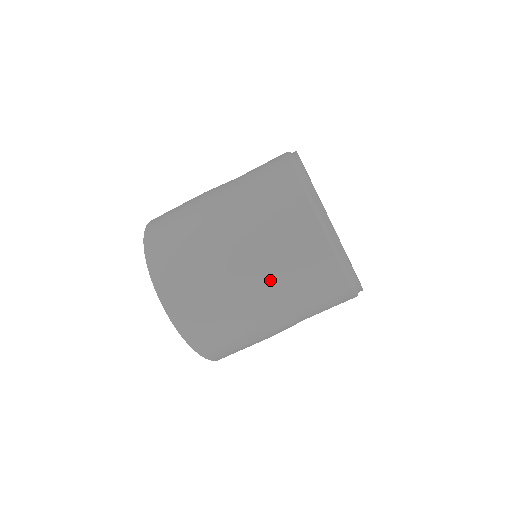
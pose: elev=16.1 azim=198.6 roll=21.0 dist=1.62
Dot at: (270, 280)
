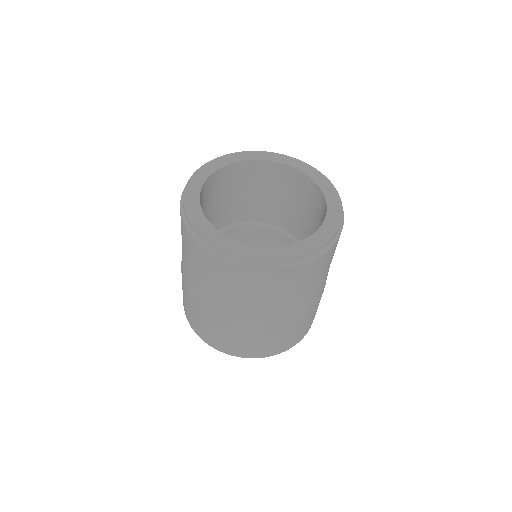
Dot at: (213, 295)
